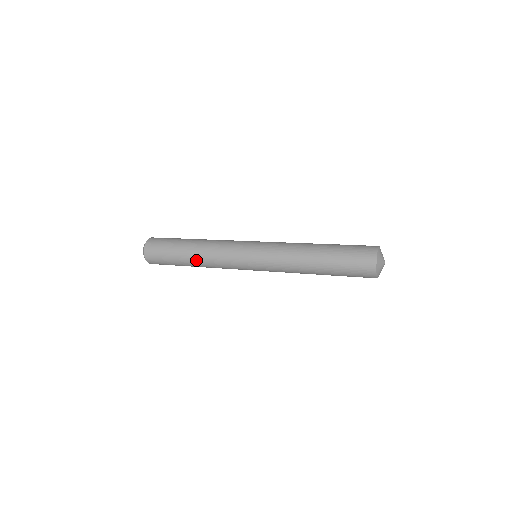
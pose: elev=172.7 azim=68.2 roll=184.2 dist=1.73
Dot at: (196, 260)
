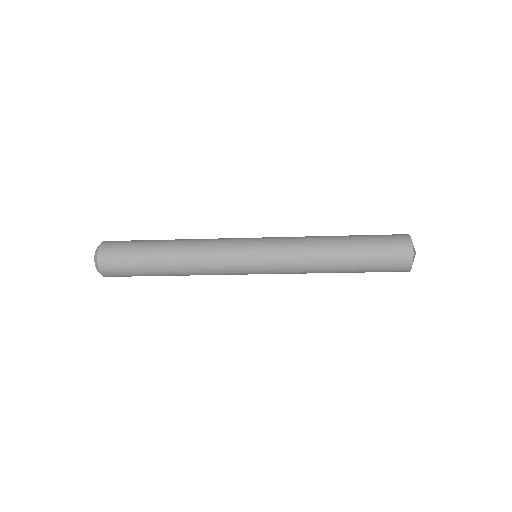
Dot at: (177, 265)
